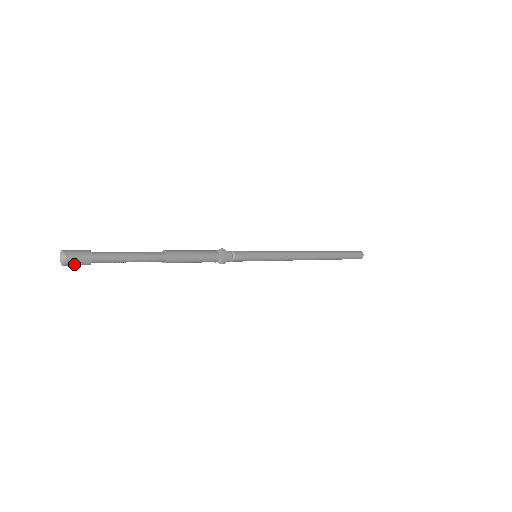
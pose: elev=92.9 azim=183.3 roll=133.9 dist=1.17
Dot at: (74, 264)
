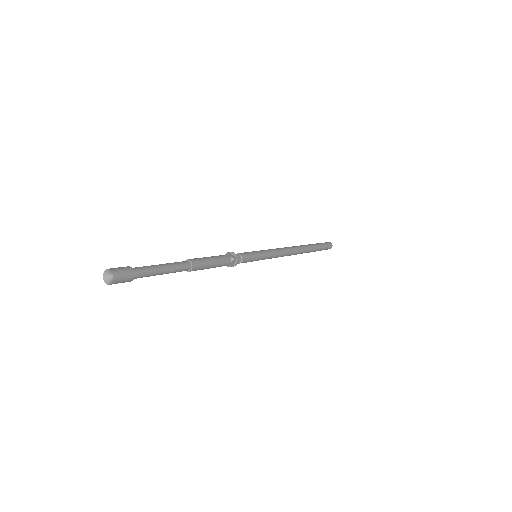
Dot at: (121, 277)
